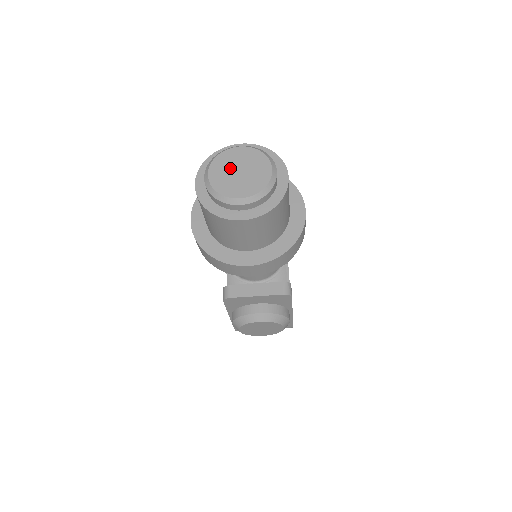
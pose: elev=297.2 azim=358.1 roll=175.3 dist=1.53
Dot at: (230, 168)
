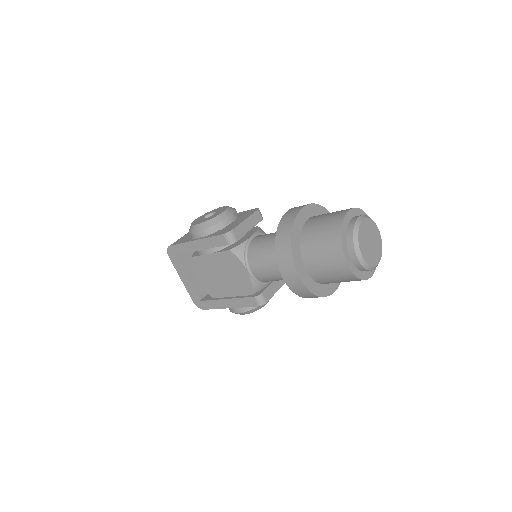
Dot at: (367, 242)
